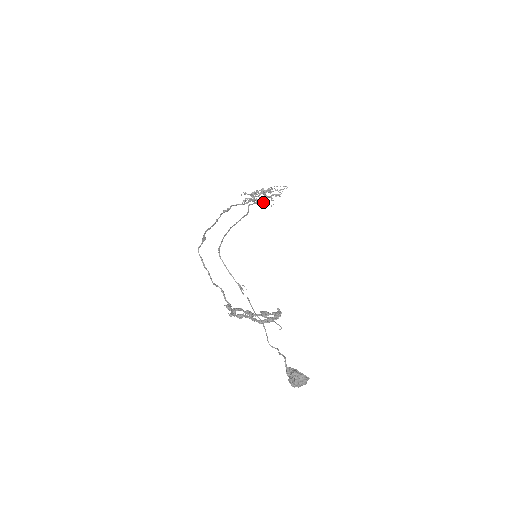
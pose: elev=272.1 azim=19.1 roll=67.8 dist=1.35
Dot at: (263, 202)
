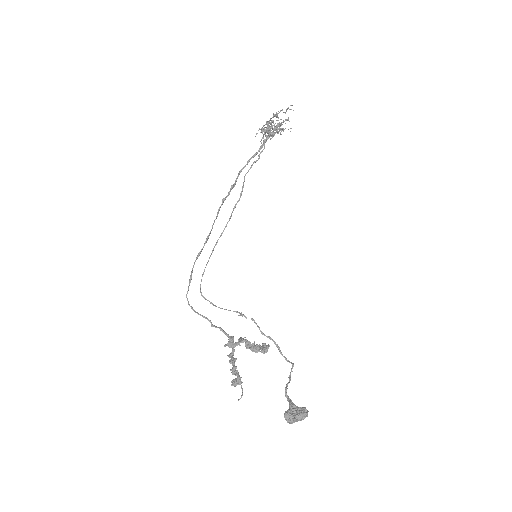
Dot at: occluded
